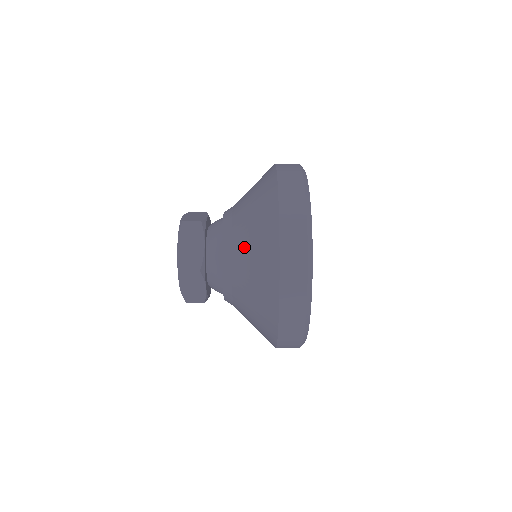
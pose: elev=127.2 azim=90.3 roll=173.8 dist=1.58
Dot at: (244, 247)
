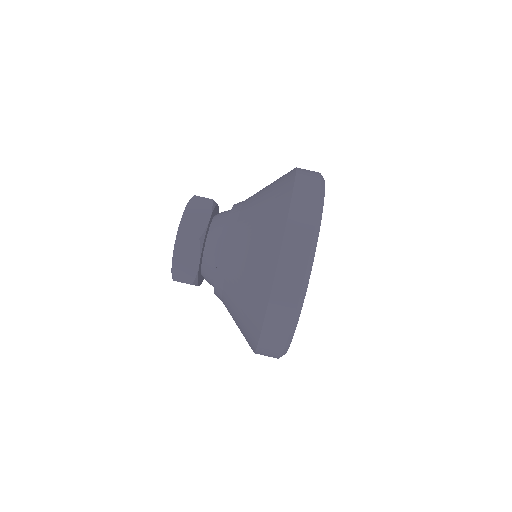
Dot at: (235, 290)
